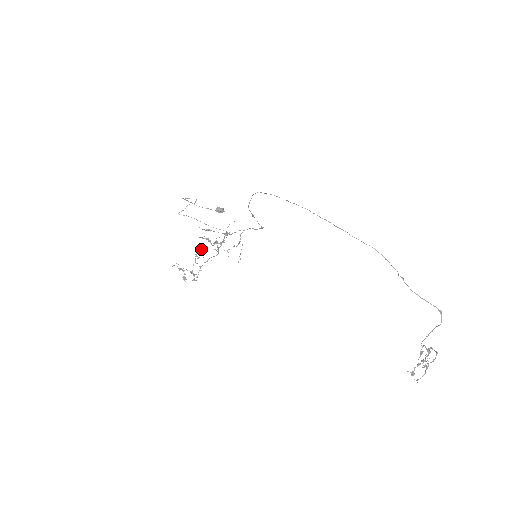
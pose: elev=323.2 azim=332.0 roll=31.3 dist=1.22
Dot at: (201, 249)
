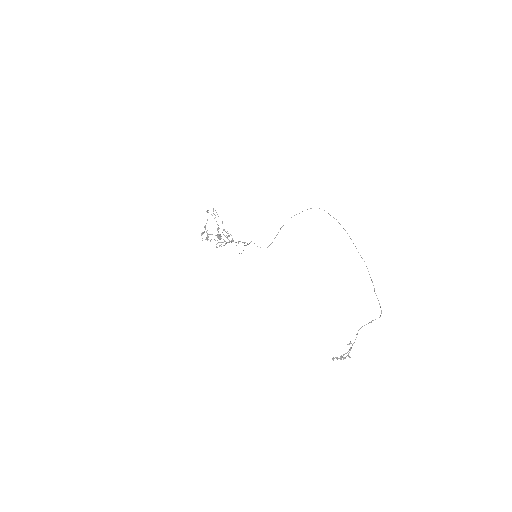
Dot at: occluded
